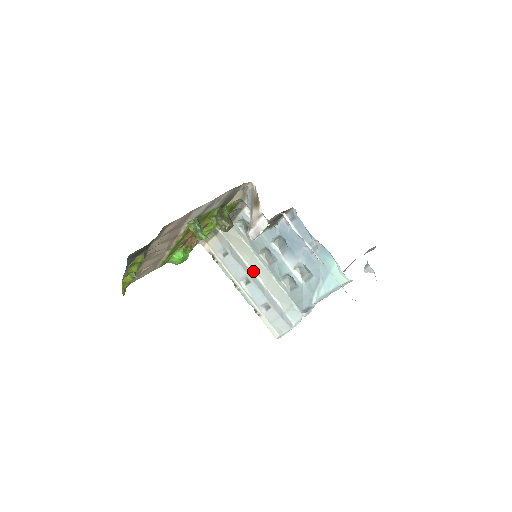
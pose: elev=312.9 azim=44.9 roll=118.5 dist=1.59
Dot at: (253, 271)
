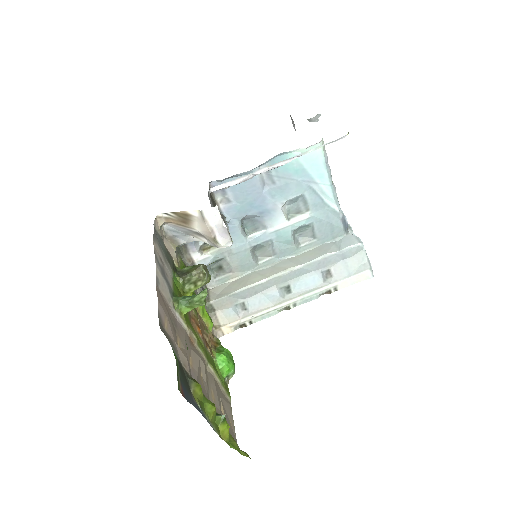
Dot at: (276, 275)
